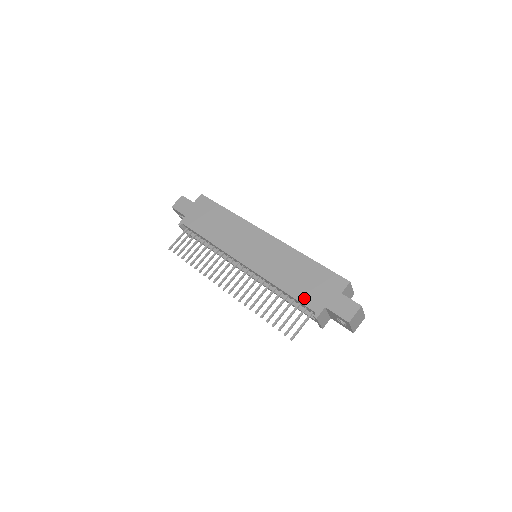
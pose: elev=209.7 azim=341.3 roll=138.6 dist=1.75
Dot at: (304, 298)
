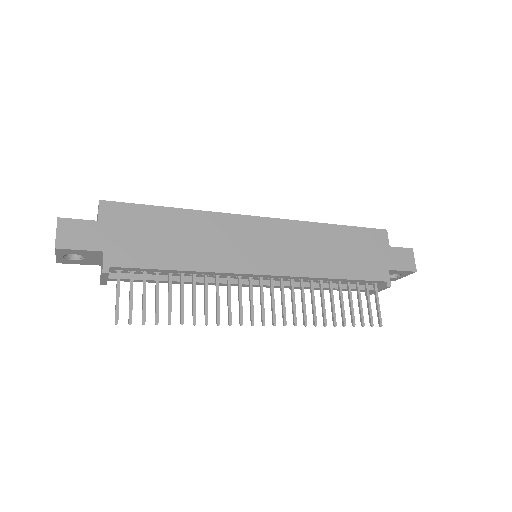
Dot at: (365, 273)
